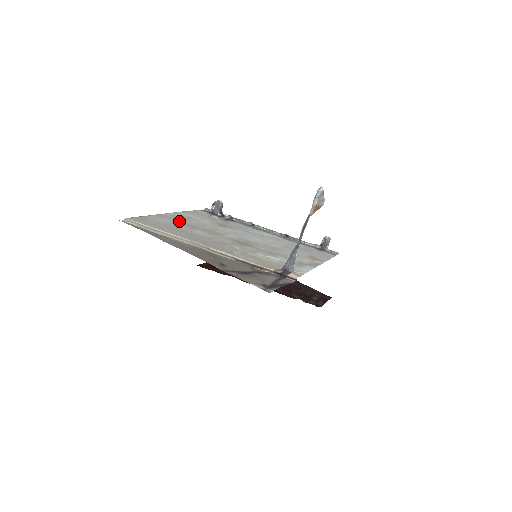
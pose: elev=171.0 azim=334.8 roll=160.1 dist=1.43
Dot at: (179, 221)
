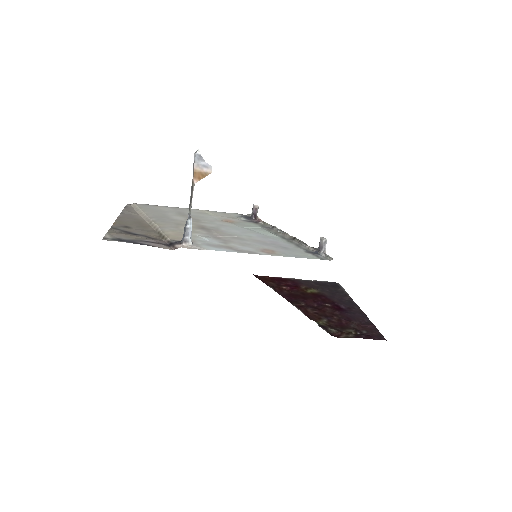
Dot at: (182, 212)
